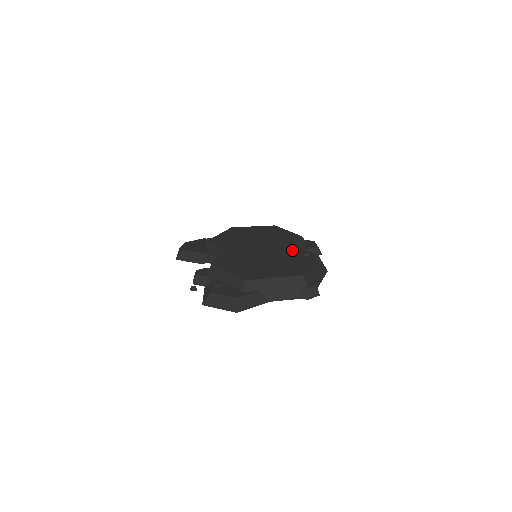
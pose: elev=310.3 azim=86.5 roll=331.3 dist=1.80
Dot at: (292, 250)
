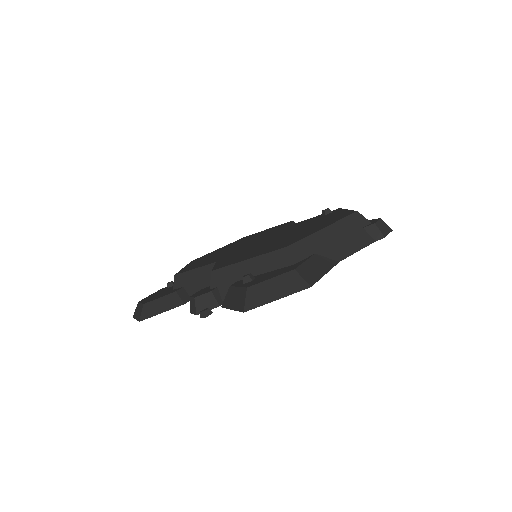
Dot at: (301, 223)
